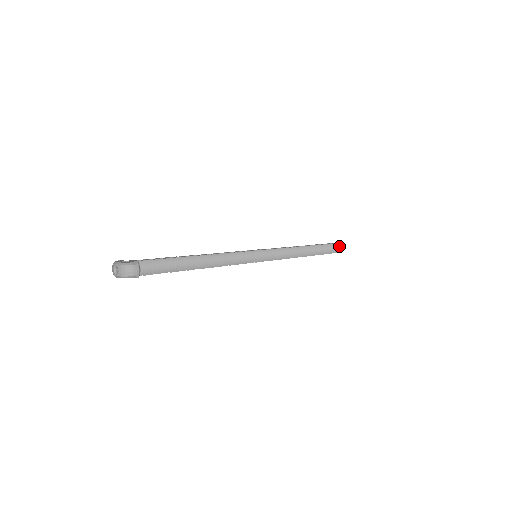
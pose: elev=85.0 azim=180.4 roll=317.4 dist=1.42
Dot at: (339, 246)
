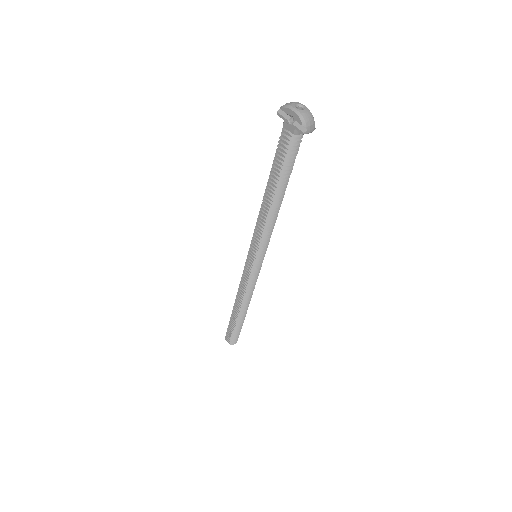
Dot at: occluded
